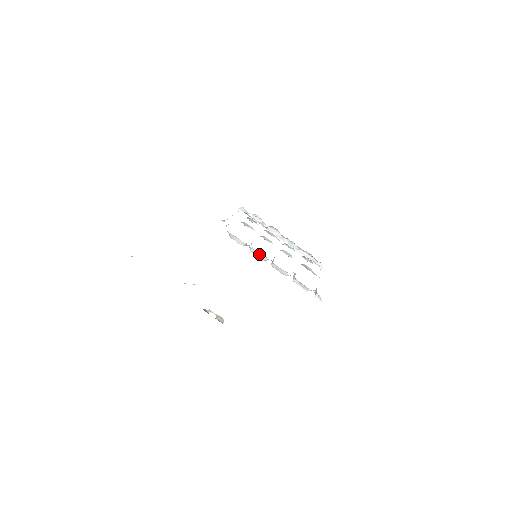
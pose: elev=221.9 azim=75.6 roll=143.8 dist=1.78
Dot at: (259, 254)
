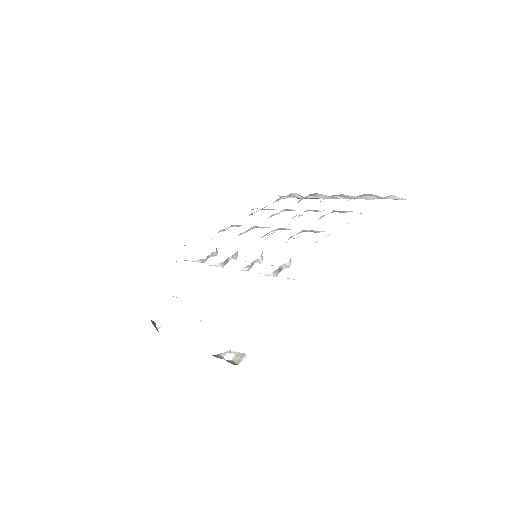
Dot at: occluded
